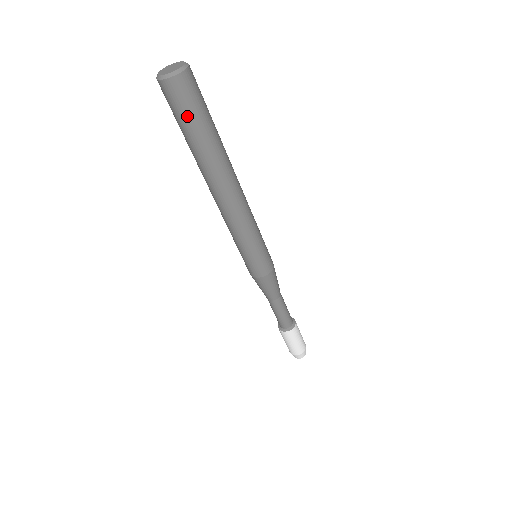
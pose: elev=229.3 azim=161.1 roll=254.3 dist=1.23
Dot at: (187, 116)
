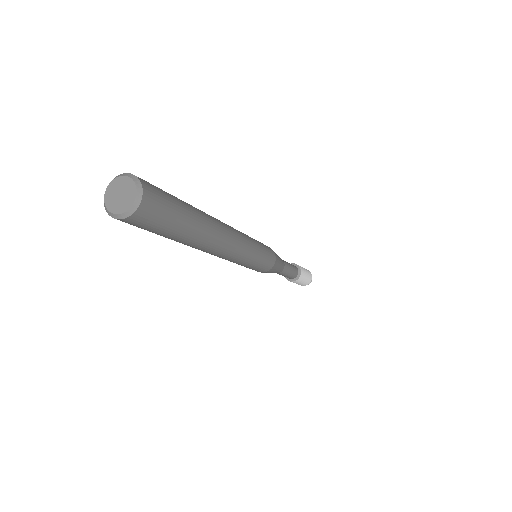
Dot at: (163, 228)
